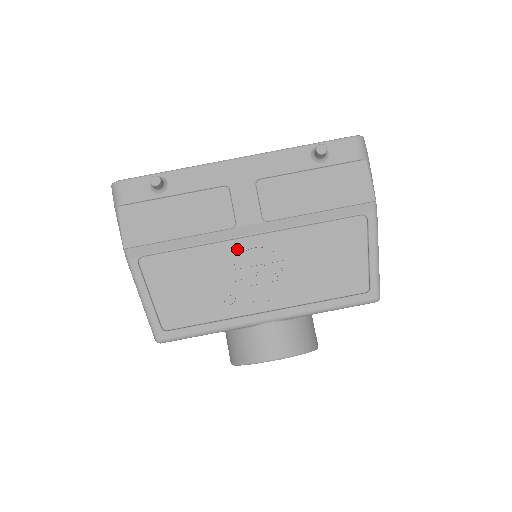
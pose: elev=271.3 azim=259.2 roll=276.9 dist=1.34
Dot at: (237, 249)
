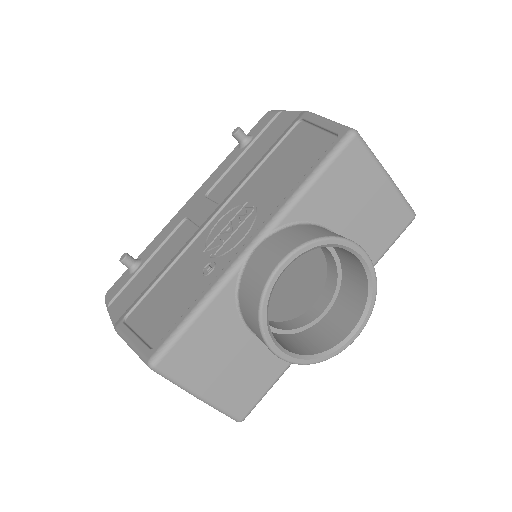
Dot at: (204, 237)
